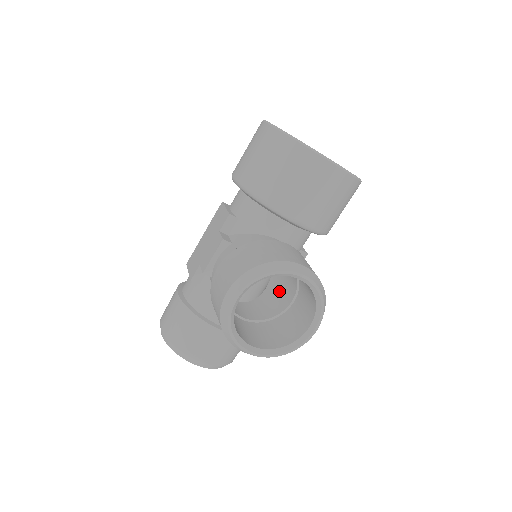
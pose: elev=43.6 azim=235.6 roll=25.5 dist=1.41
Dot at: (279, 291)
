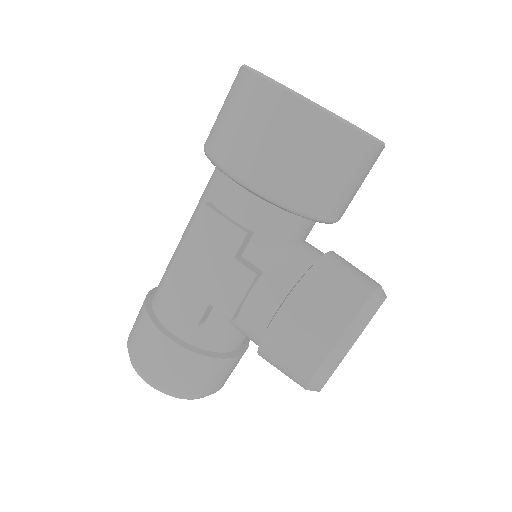
Dot at: occluded
